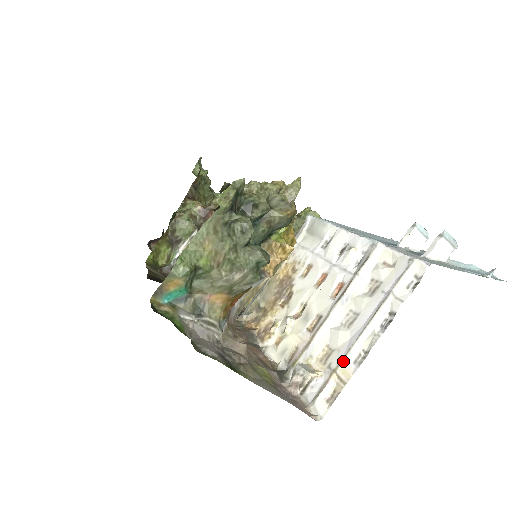
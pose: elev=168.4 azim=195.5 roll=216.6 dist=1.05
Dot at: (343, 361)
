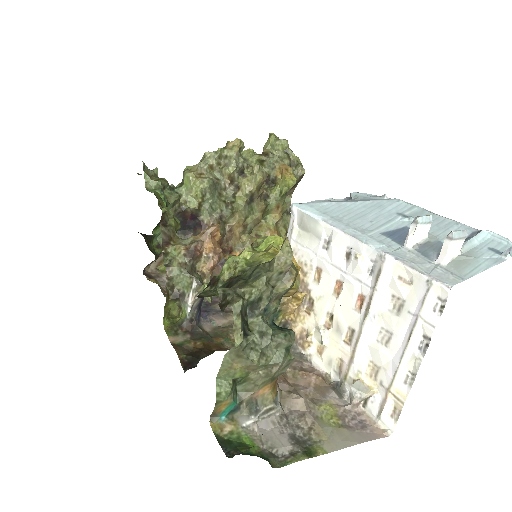
Dot at: (393, 382)
